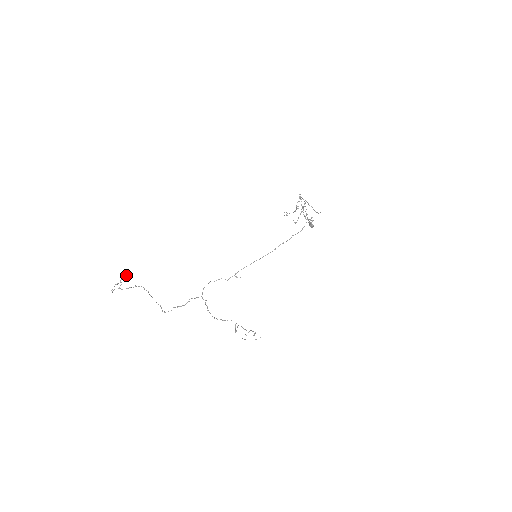
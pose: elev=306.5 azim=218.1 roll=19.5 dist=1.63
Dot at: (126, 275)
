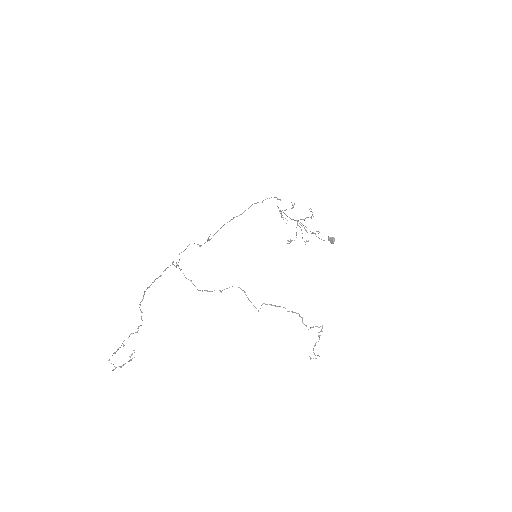
Dot at: occluded
